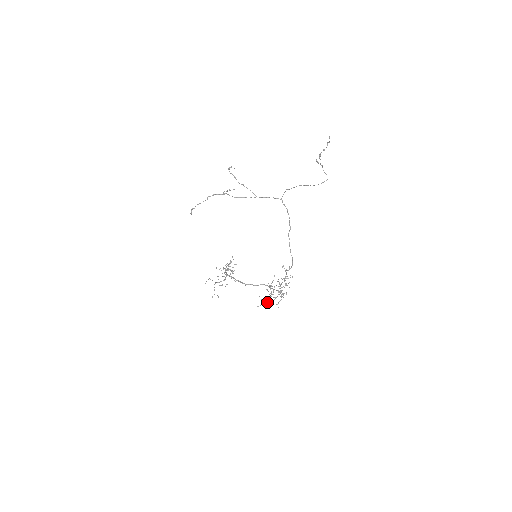
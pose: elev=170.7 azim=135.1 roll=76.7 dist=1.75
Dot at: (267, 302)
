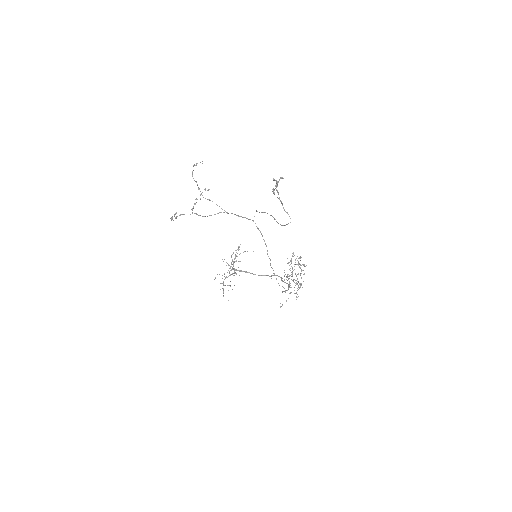
Dot at: occluded
